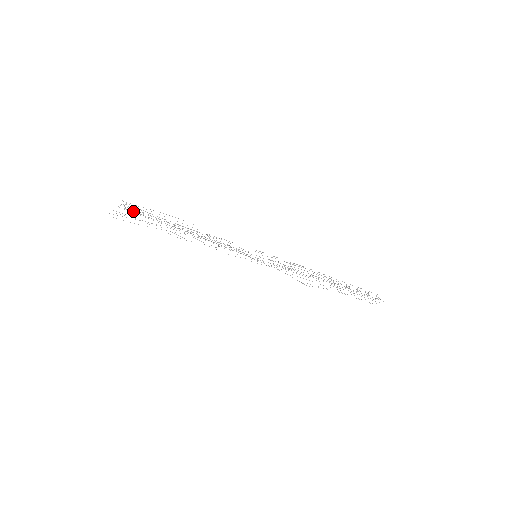
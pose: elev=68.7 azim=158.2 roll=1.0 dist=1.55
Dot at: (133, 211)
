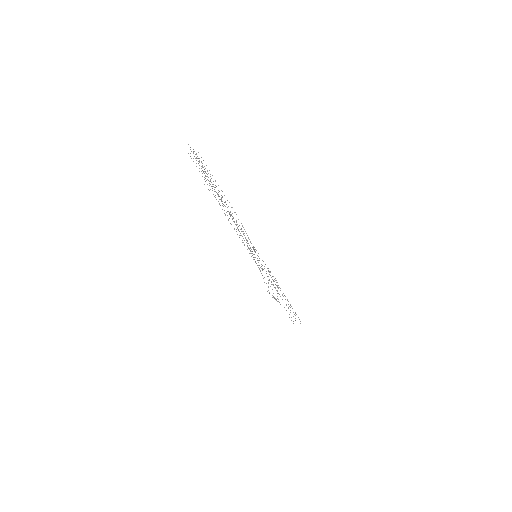
Dot at: (201, 168)
